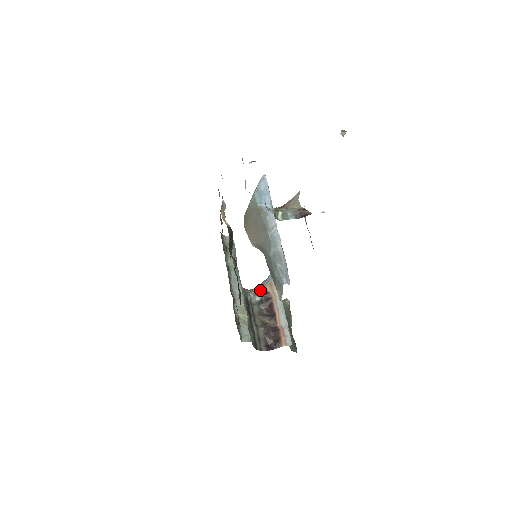
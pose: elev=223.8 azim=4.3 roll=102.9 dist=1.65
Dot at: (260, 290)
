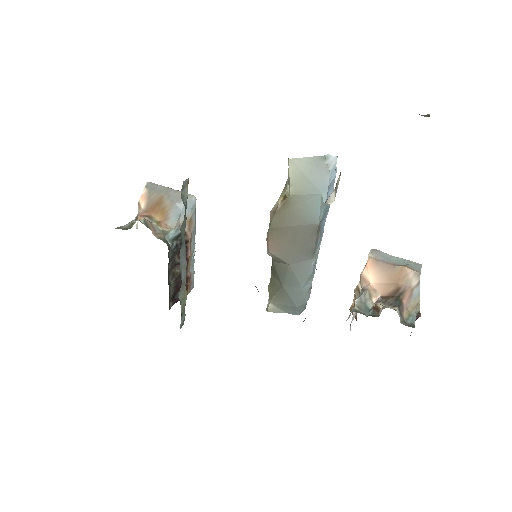
Dot at: (177, 231)
